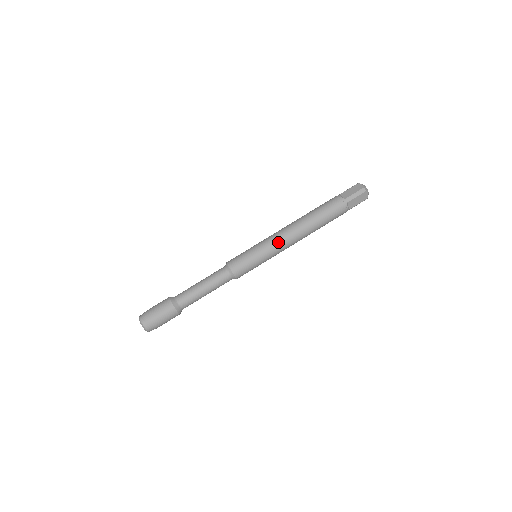
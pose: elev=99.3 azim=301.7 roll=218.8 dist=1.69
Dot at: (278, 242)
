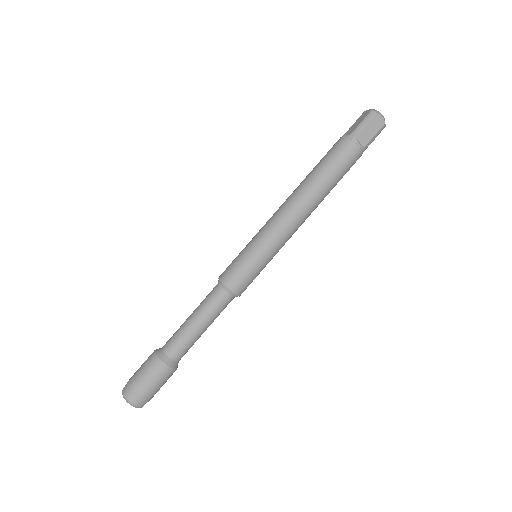
Dot at: (276, 224)
